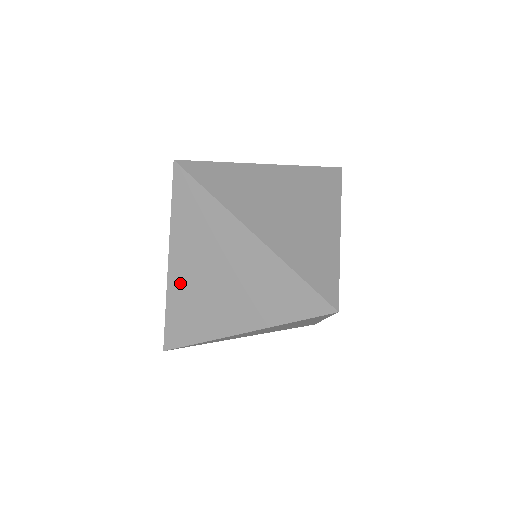
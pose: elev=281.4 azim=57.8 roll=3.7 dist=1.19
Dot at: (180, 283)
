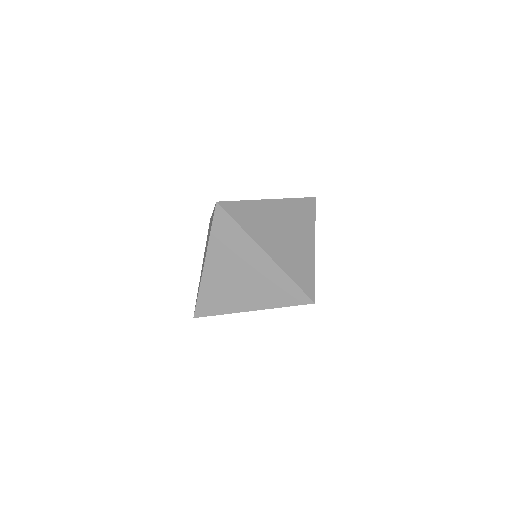
Dot at: (211, 277)
